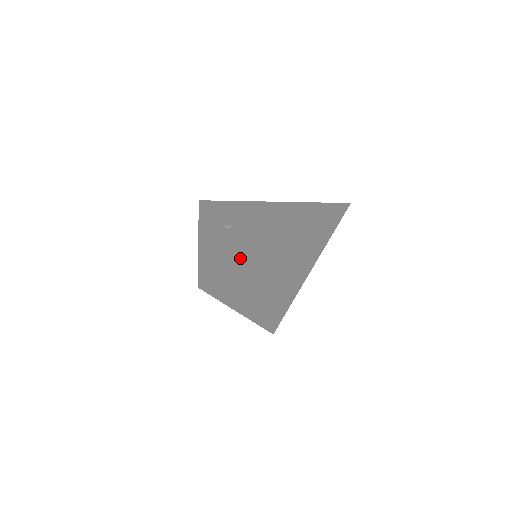
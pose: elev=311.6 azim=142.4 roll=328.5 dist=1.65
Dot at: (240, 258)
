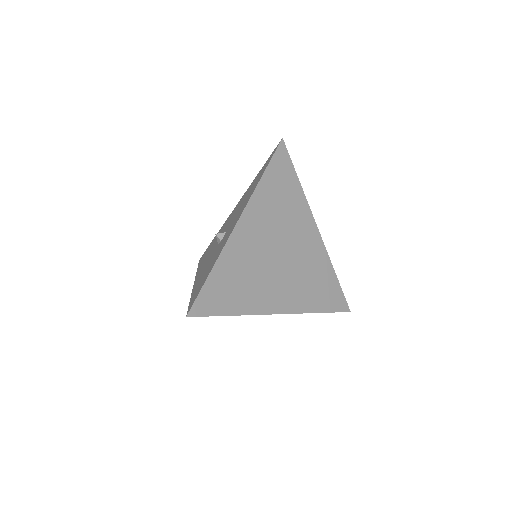
Dot at: occluded
